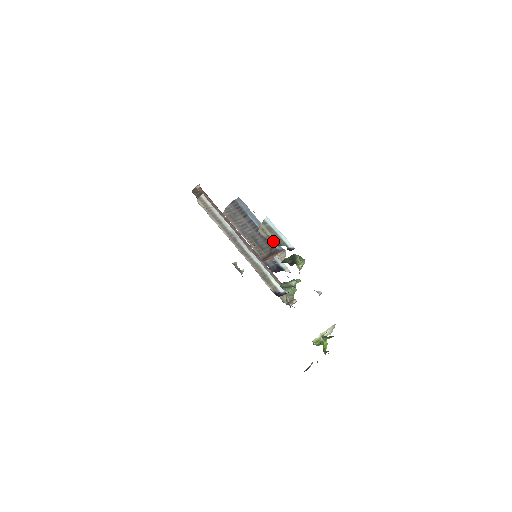
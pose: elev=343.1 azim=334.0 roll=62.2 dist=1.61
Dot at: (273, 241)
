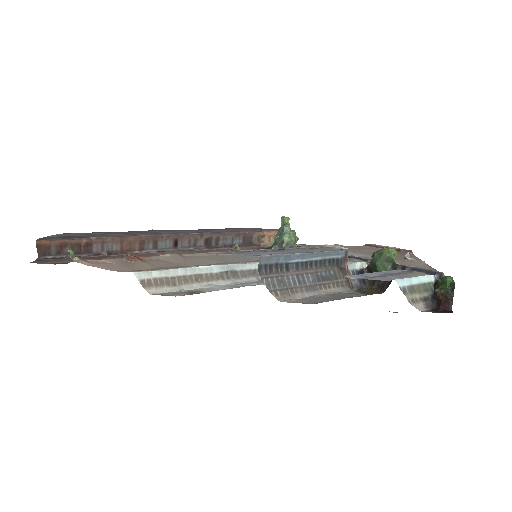
Dot at: (427, 298)
